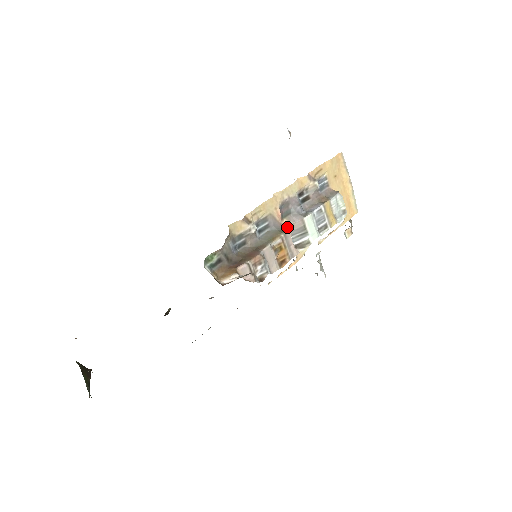
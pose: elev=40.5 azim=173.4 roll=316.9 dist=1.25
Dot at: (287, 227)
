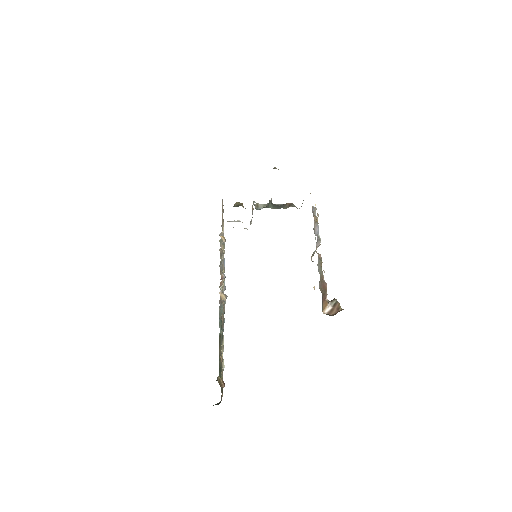
Dot at: (319, 254)
